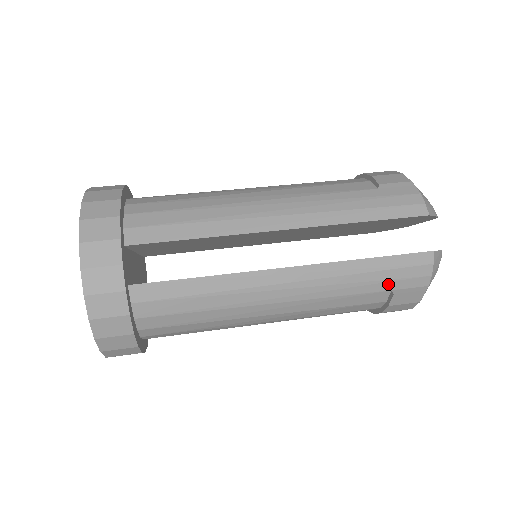
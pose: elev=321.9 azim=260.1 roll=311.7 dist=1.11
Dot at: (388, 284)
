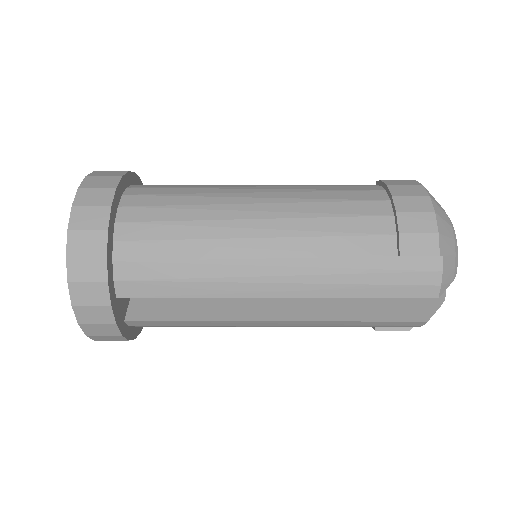
Dot at: occluded
